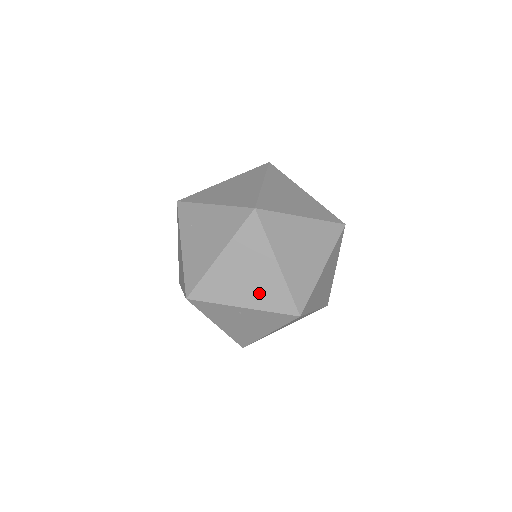
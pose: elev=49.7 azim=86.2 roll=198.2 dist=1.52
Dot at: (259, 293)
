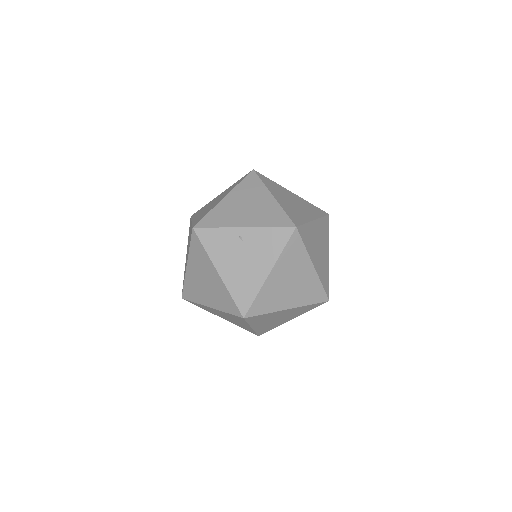
Dot at: (258, 216)
